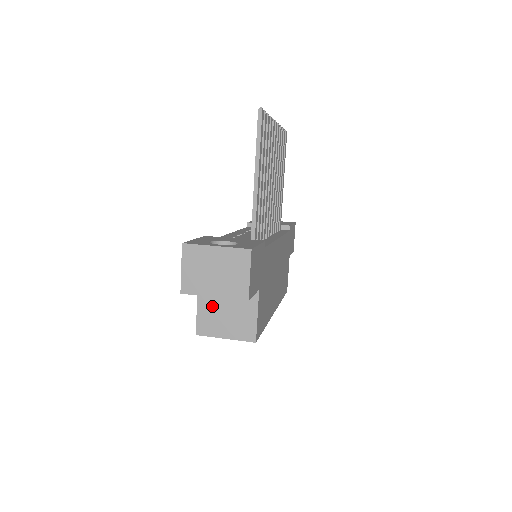
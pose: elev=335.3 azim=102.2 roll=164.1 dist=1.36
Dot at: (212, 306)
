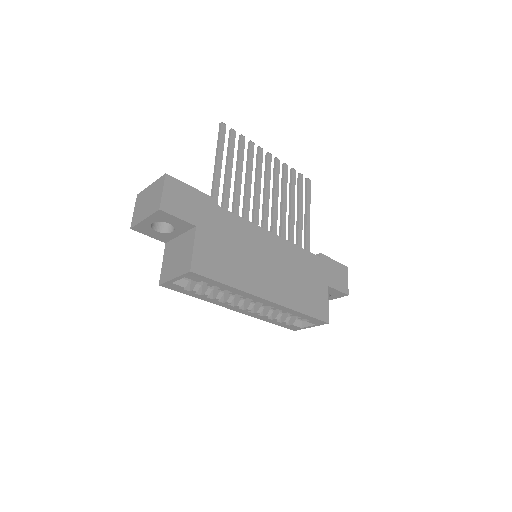
Dot at: (170, 256)
